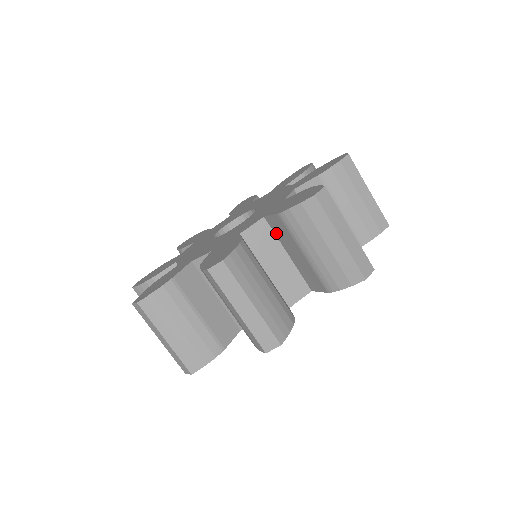
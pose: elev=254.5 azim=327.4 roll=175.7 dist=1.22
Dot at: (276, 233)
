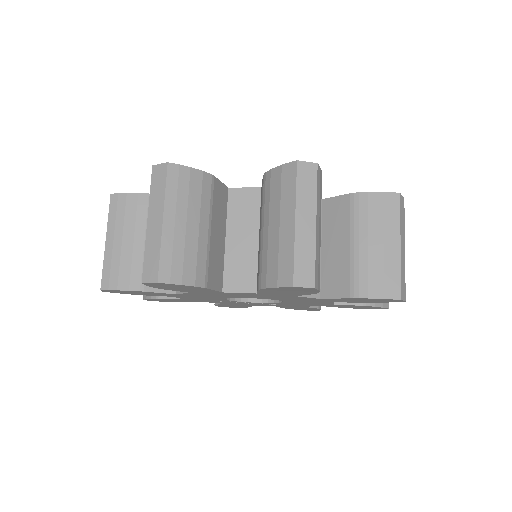
Dot at: (325, 219)
